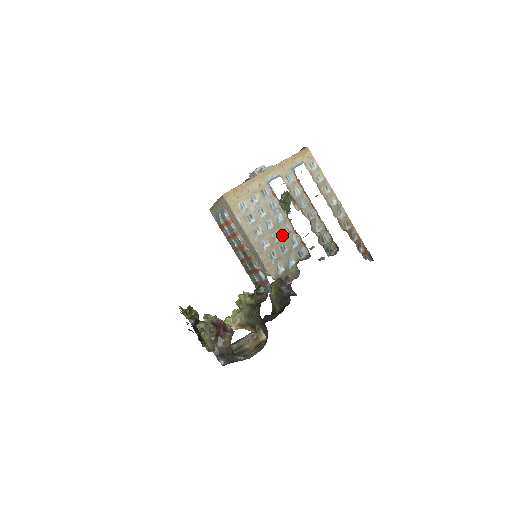
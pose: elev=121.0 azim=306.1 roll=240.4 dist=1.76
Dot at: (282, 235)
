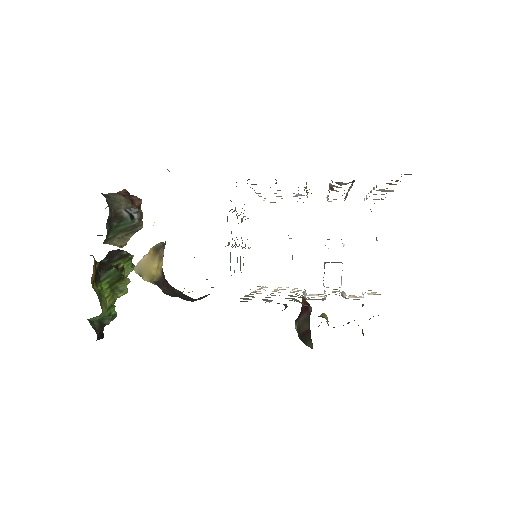
Dot at: occluded
